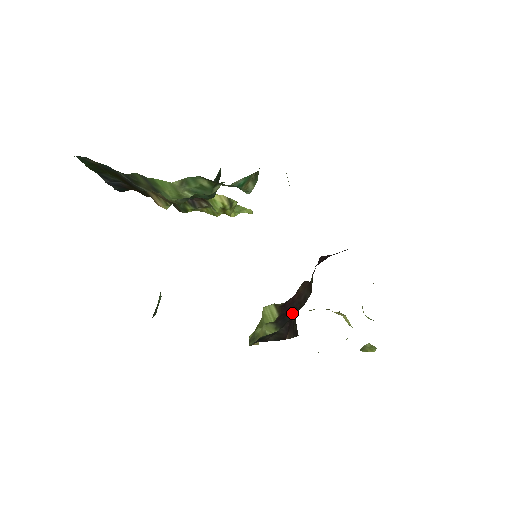
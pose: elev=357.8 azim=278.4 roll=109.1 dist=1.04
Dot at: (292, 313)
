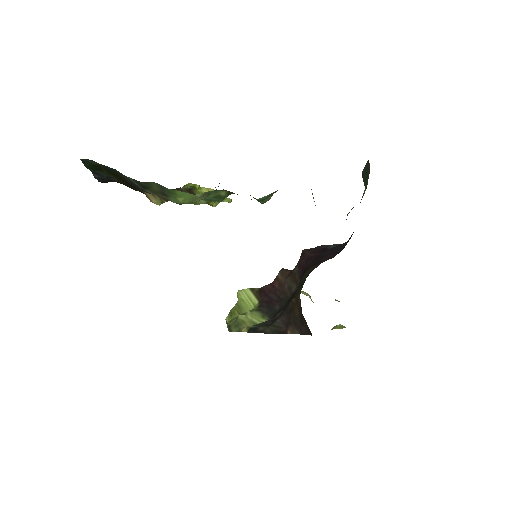
Dot at: (279, 303)
